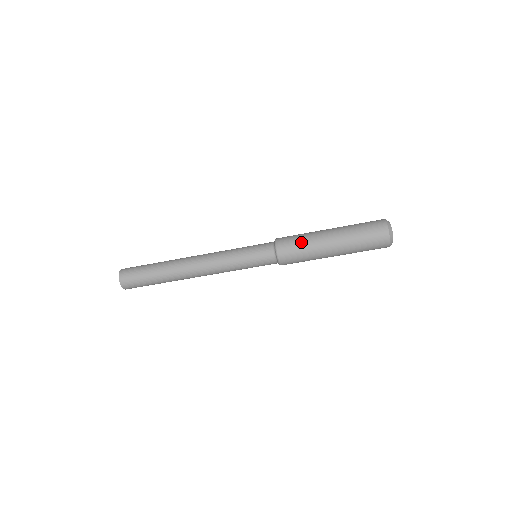
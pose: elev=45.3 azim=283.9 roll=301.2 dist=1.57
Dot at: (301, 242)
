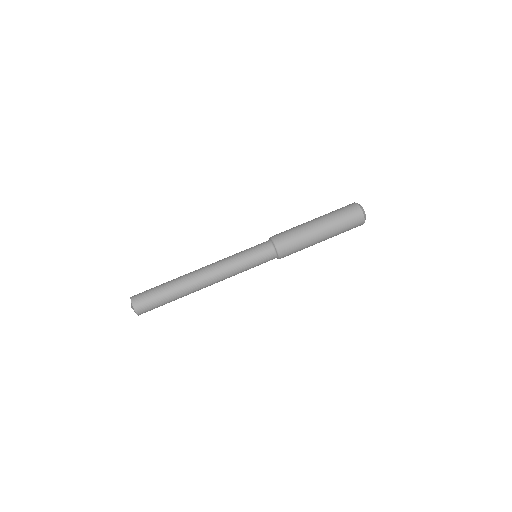
Dot at: occluded
